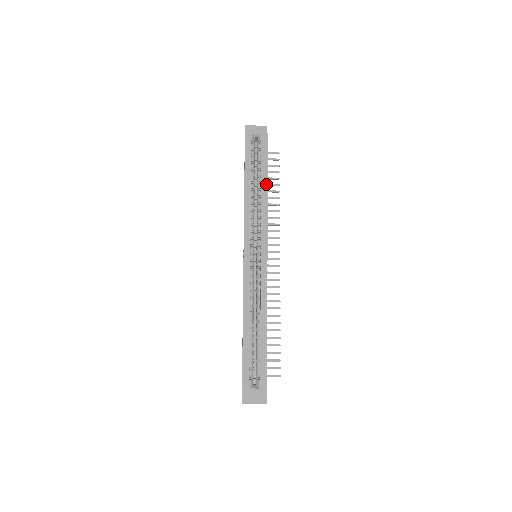
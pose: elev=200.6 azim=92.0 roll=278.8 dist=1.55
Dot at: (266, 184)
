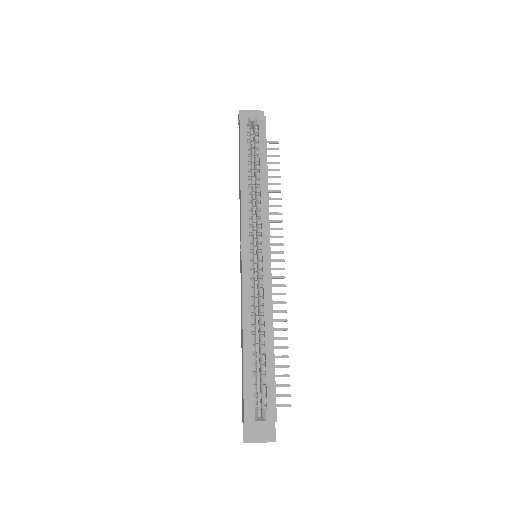
Dot at: (266, 171)
